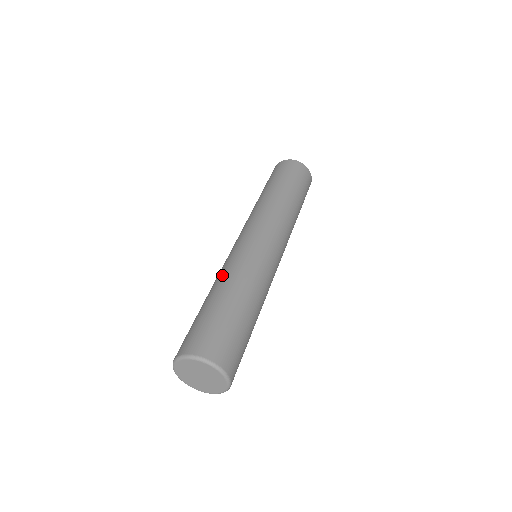
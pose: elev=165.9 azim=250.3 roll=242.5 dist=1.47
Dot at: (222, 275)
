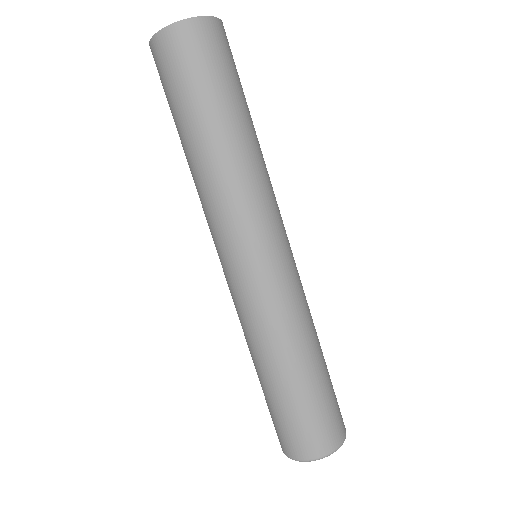
Dot at: (285, 338)
